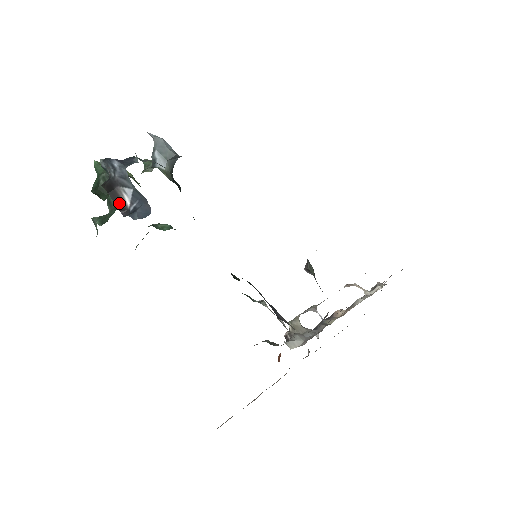
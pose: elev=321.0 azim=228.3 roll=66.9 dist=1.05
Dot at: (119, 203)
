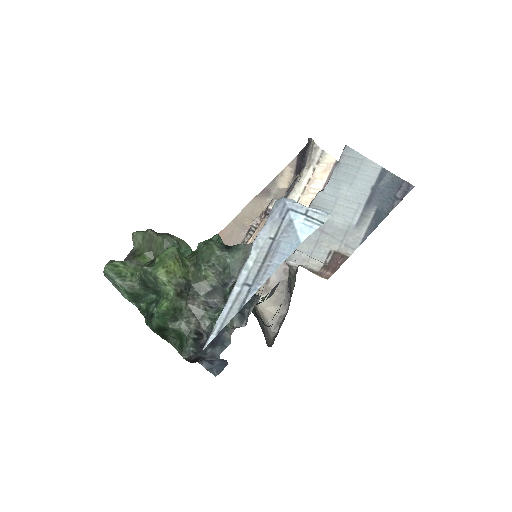
Dot at: (198, 361)
